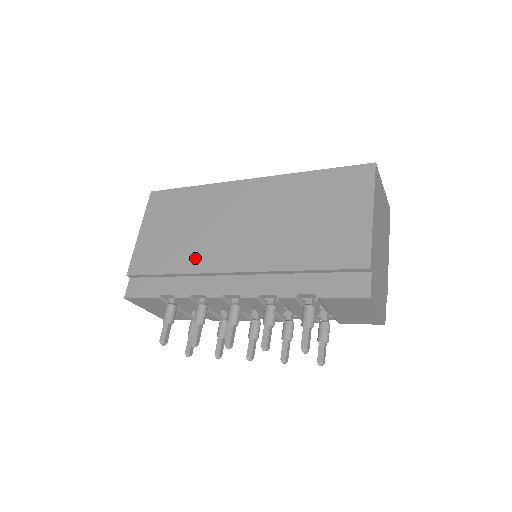
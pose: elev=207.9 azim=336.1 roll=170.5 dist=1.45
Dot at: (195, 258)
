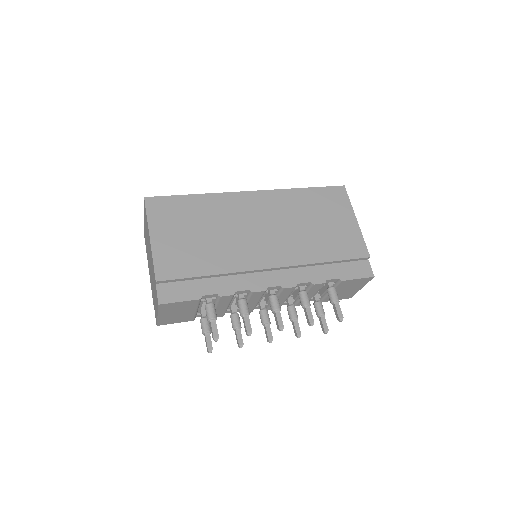
Dot at: (230, 259)
